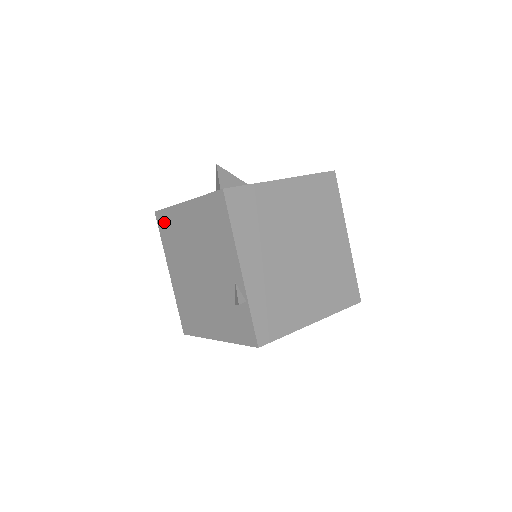
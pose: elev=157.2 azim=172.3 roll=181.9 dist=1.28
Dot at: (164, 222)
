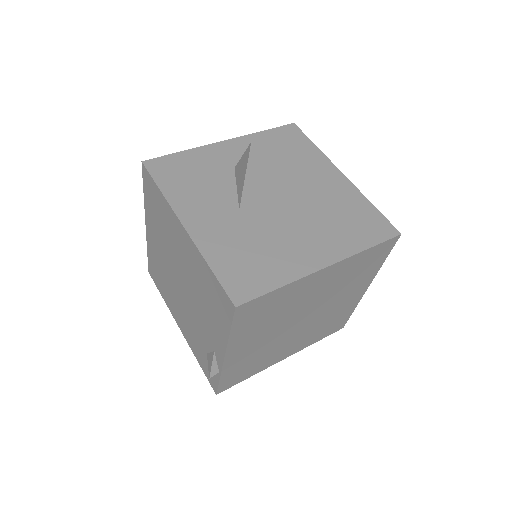
Dot at: (151, 190)
